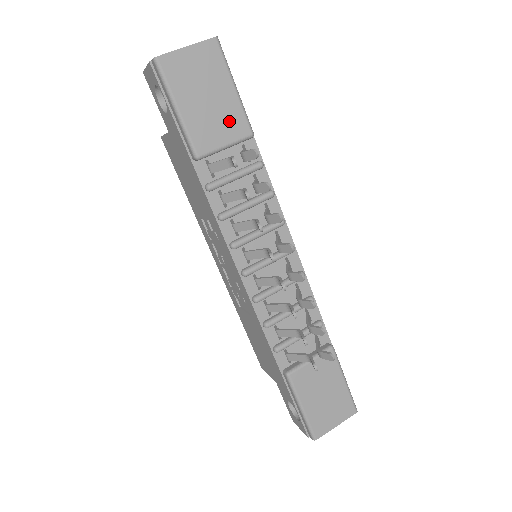
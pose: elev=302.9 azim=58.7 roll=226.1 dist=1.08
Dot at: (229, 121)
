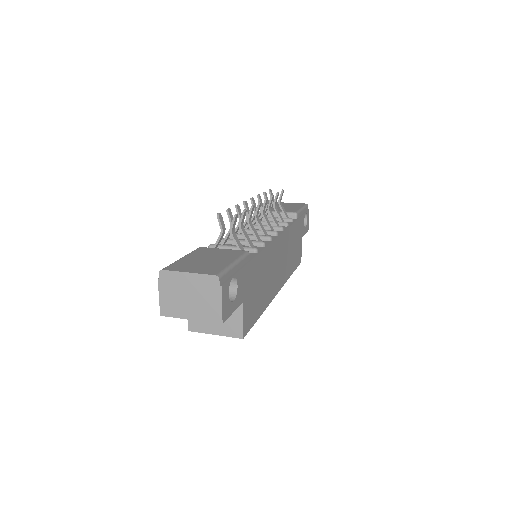
Dot at: (288, 210)
